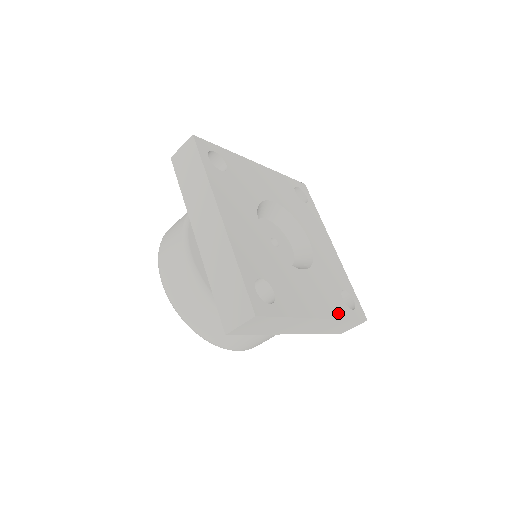
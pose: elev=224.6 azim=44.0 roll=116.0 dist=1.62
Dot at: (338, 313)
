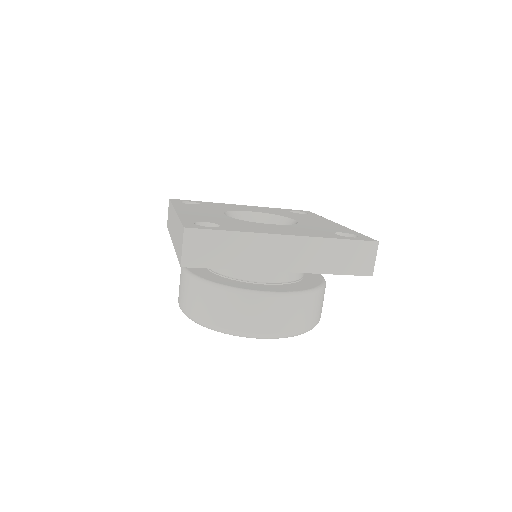
Dot at: (321, 236)
